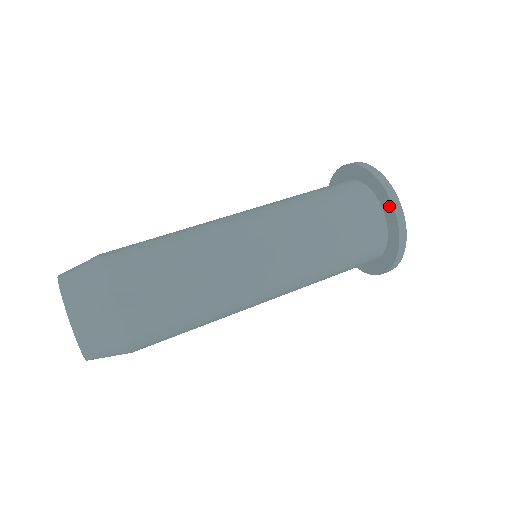
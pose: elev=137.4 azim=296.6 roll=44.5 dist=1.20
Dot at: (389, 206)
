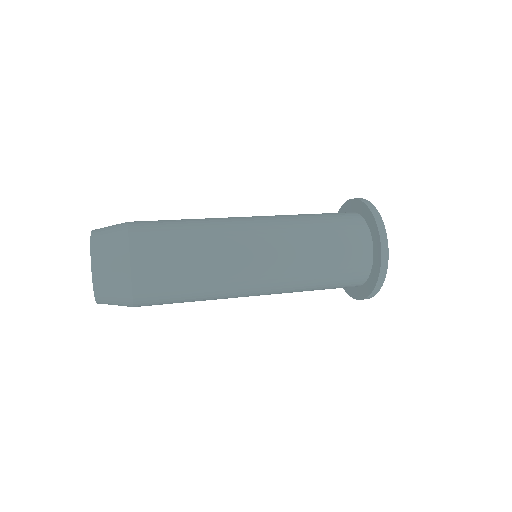
Dot at: (378, 241)
